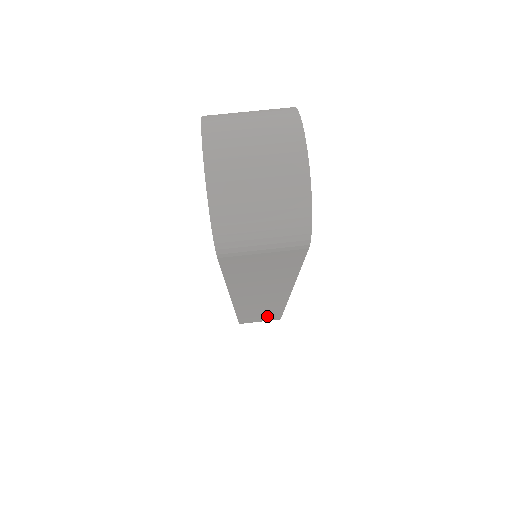
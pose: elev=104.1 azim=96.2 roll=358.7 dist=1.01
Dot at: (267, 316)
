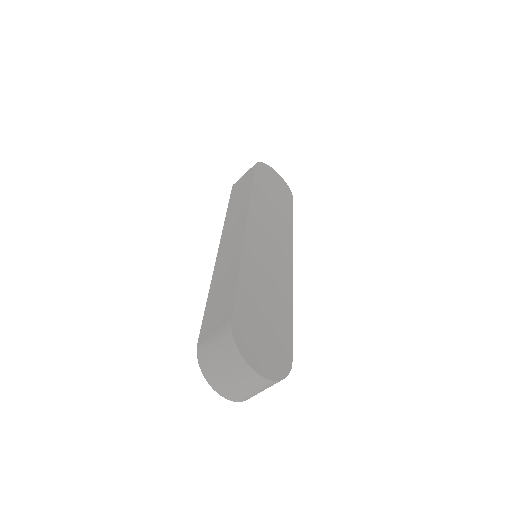
Dot at: occluded
